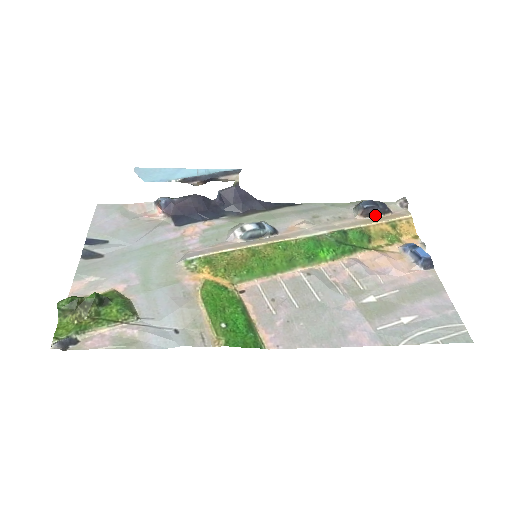
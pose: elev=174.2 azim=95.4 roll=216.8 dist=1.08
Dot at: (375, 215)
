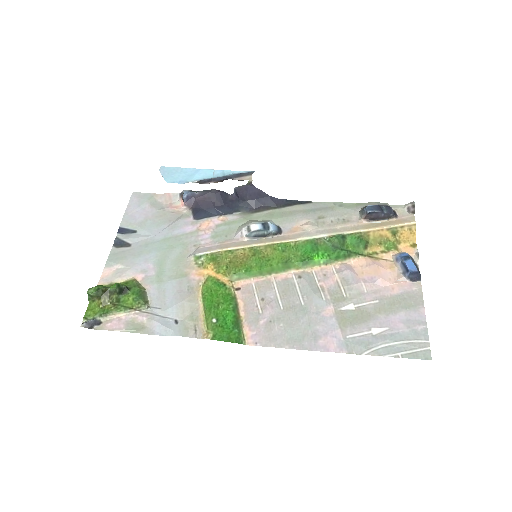
Dot at: (379, 219)
